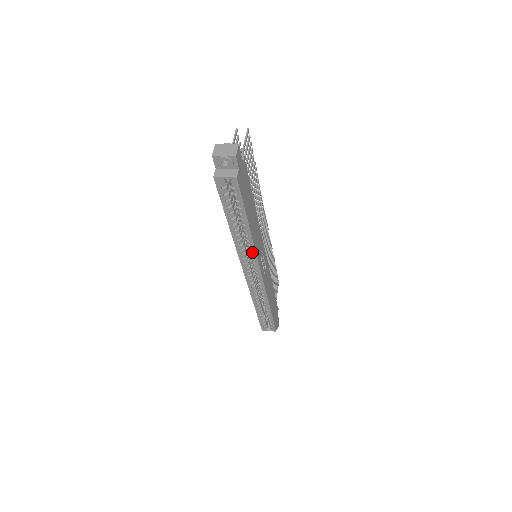
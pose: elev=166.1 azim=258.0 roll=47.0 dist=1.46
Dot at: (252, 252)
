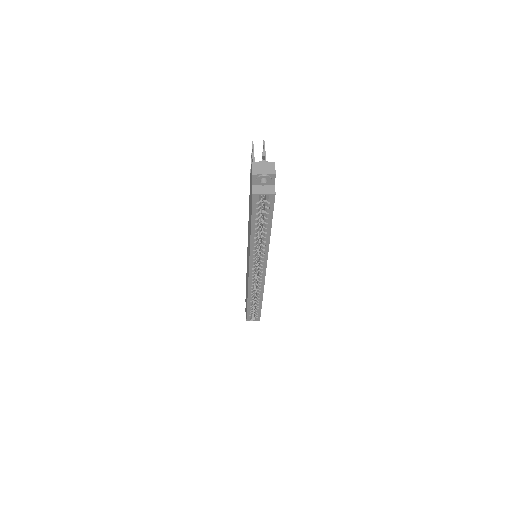
Dot at: (264, 255)
